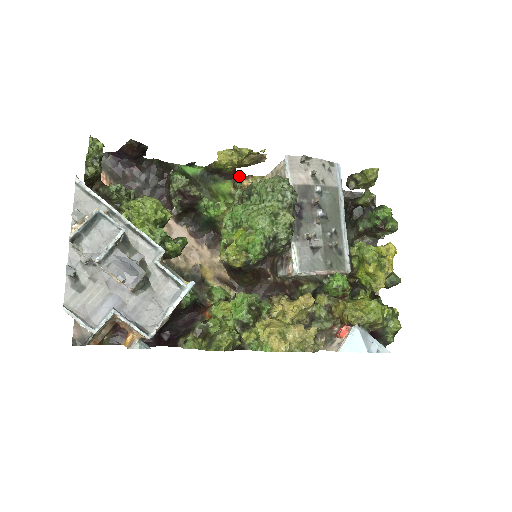
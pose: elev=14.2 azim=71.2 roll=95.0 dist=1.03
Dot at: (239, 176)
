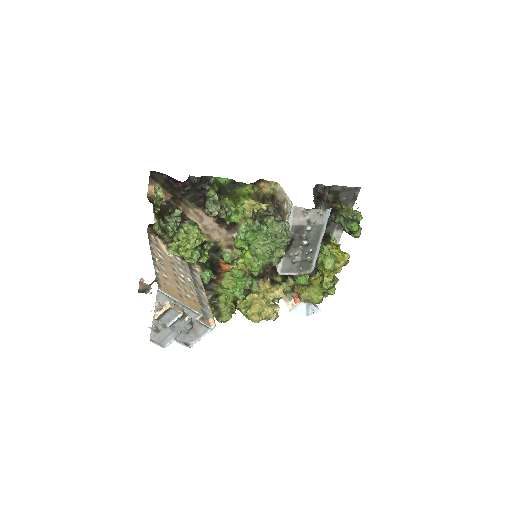
Dot at: (258, 181)
